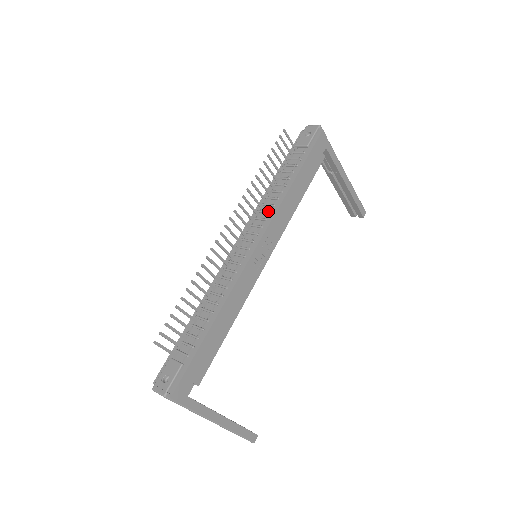
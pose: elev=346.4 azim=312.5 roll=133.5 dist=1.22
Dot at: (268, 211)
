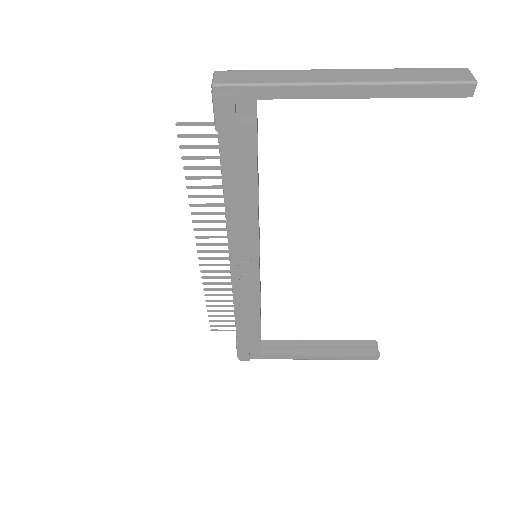
Dot at: (226, 226)
